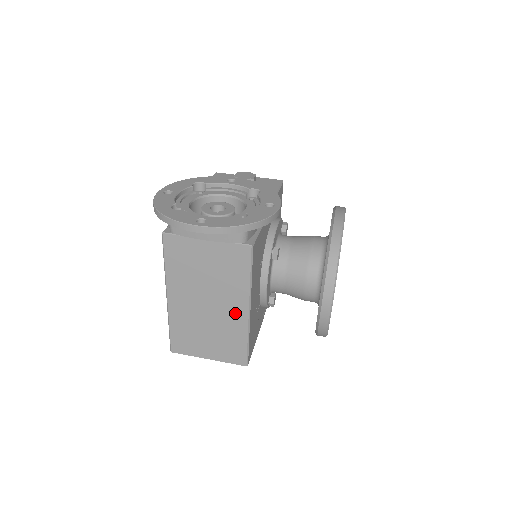
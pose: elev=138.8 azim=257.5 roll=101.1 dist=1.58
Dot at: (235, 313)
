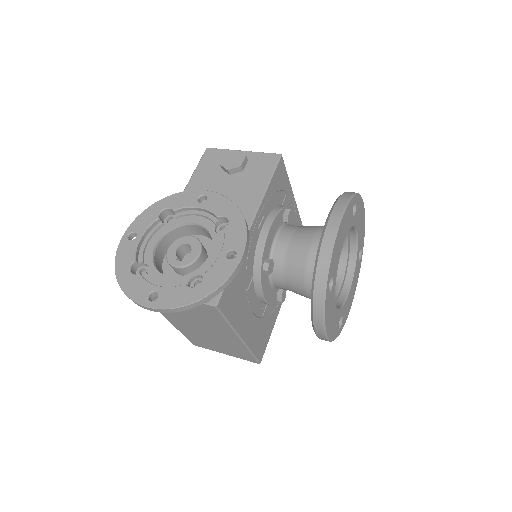
Dot at: (229, 338)
